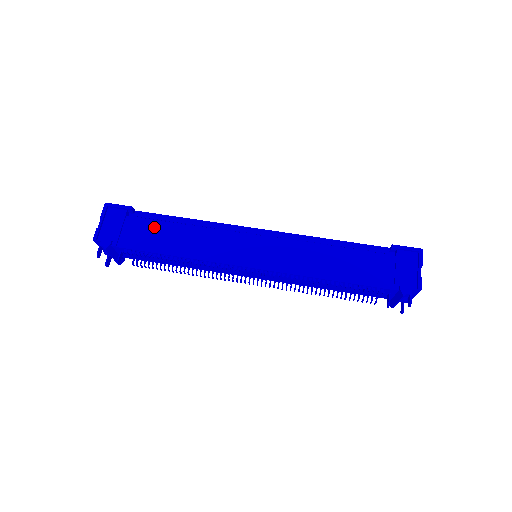
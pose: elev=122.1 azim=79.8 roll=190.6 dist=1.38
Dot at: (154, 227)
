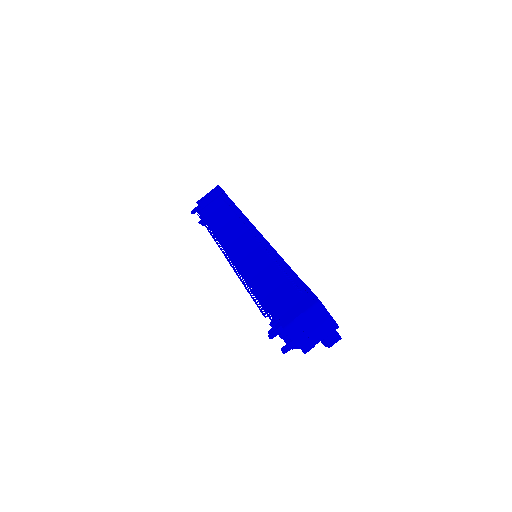
Dot at: (221, 207)
